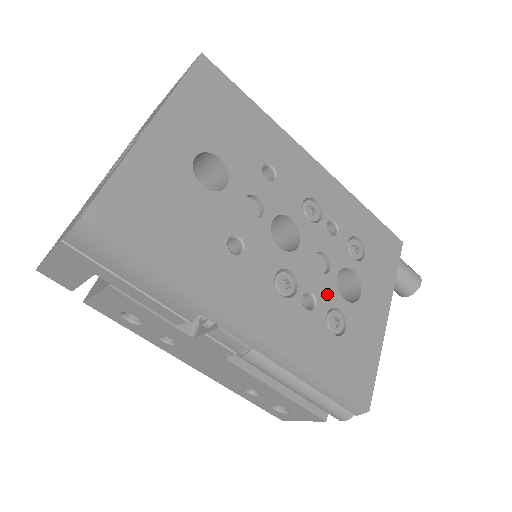
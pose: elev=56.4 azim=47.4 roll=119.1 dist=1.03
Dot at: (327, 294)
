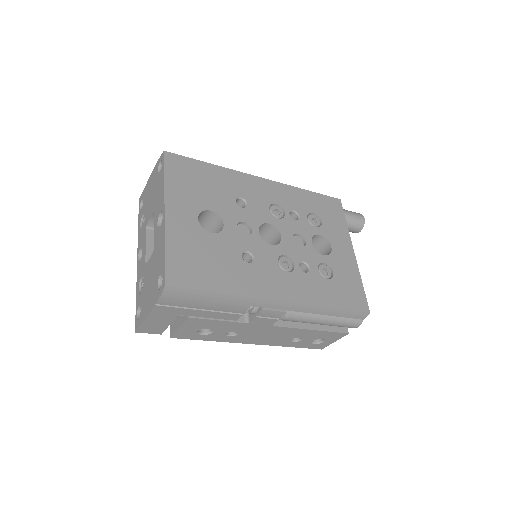
Dot at: (312, 257)
